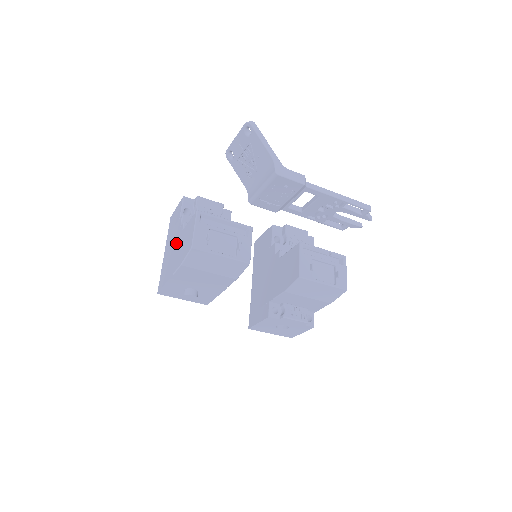
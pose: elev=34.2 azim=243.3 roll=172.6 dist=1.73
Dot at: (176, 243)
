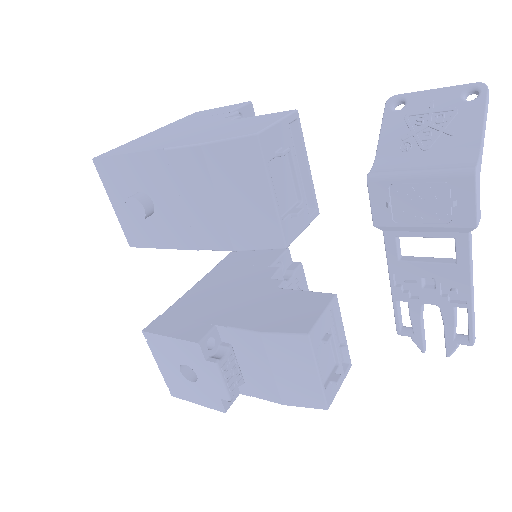
Dot at: (200, 126)
